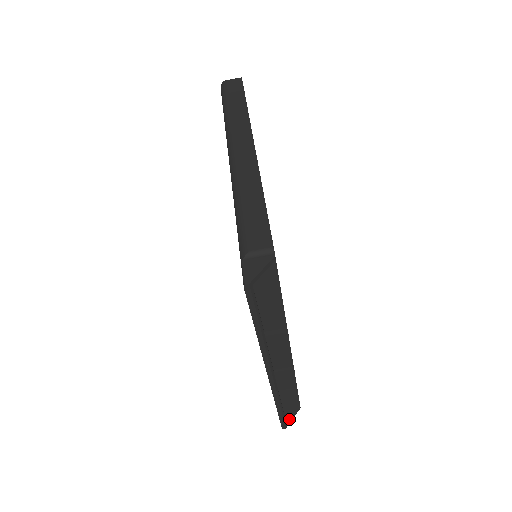
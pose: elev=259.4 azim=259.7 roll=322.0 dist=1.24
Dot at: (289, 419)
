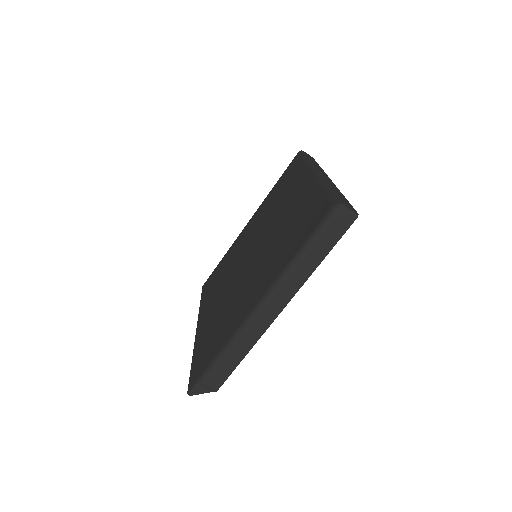
Dot at: occluded
